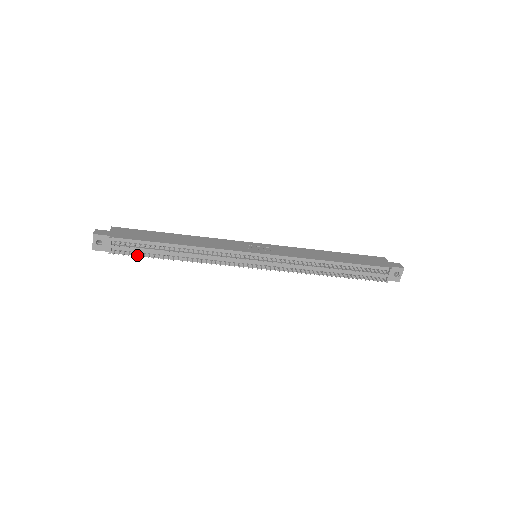
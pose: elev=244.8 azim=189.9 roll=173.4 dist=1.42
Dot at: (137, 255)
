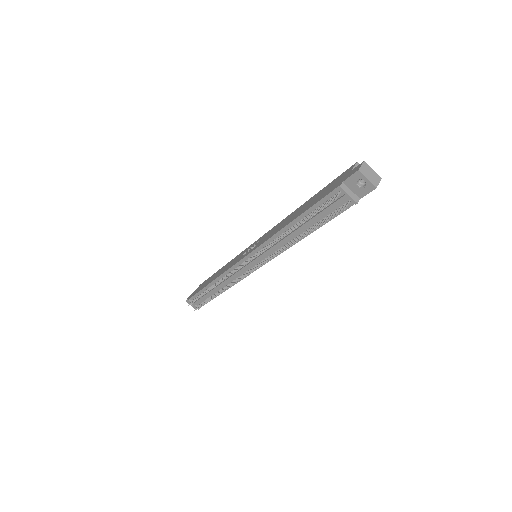
Dot at: (207, 302)
